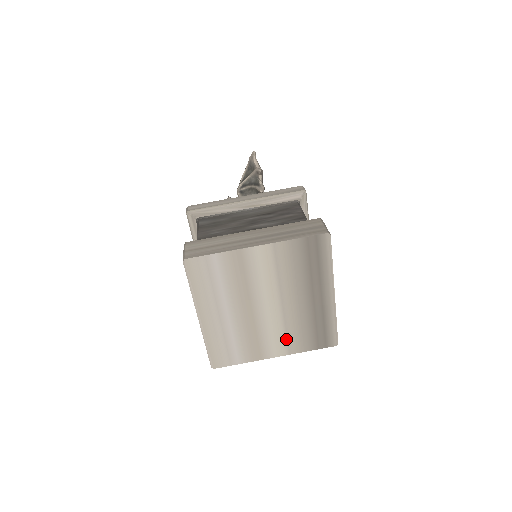
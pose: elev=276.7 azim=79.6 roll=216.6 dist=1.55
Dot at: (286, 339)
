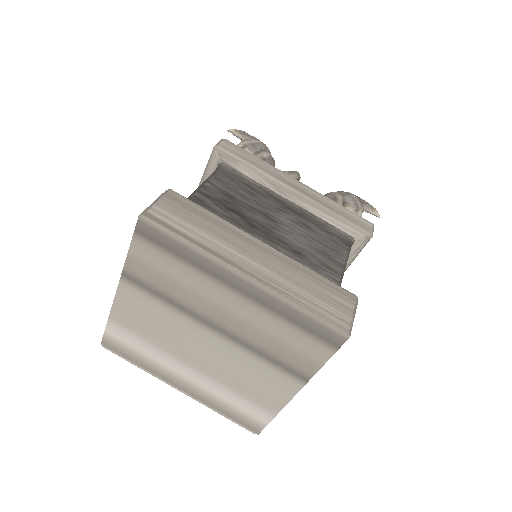
Dot at: (278, 365)
